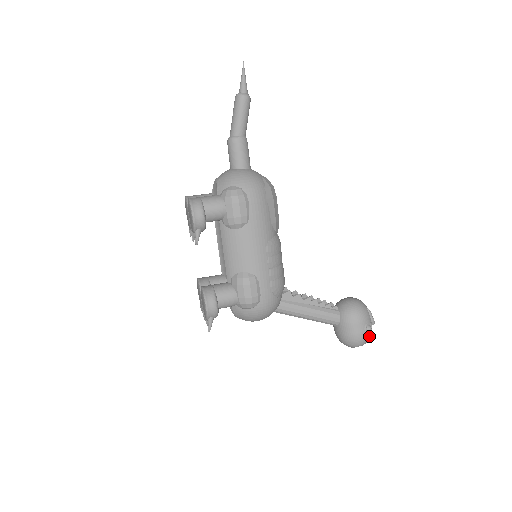
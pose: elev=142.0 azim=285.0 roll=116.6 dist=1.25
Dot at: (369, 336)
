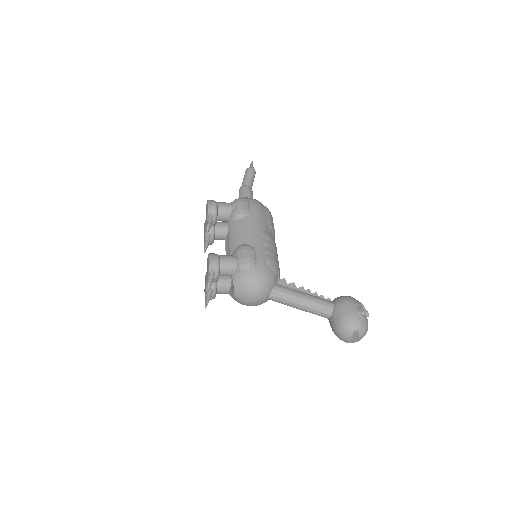
Dot at: (364, 321)
